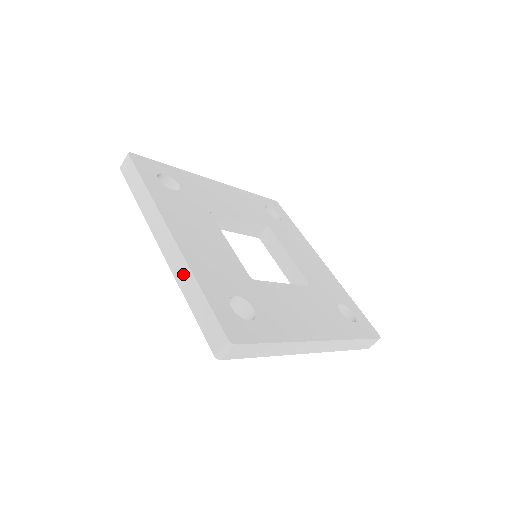
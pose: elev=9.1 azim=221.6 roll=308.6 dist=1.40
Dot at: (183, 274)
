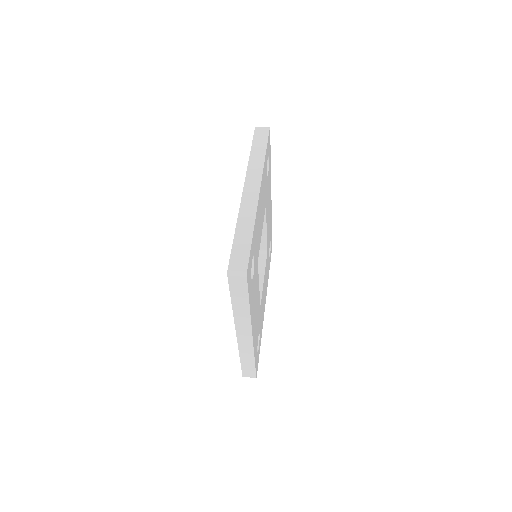
Dot at: (248, 215)
